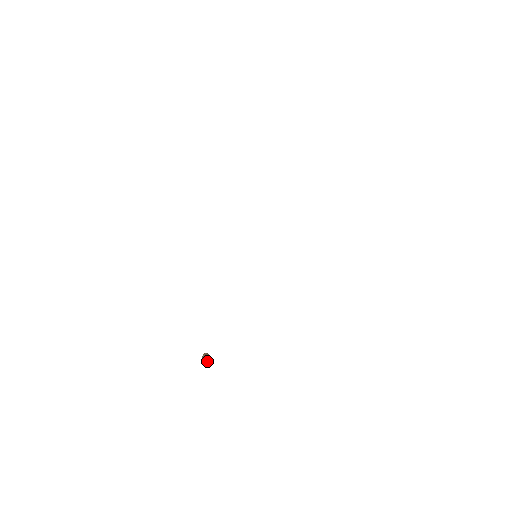
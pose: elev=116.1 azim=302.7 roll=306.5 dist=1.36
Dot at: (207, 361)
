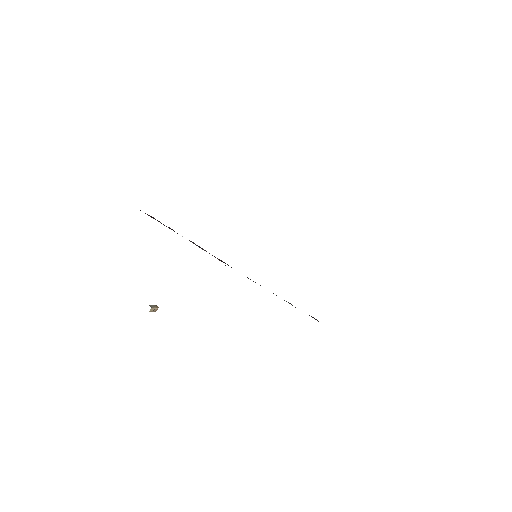
Dot at: occluded
